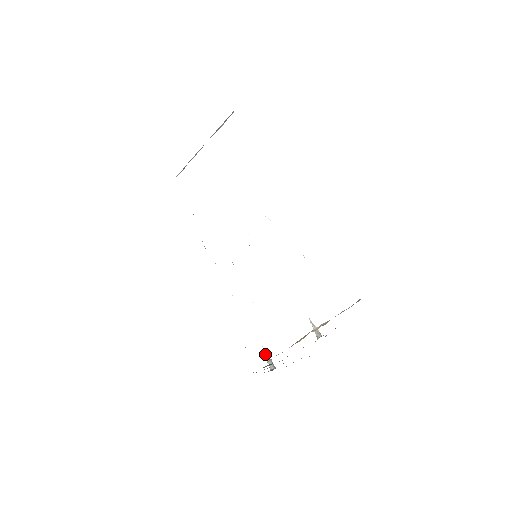
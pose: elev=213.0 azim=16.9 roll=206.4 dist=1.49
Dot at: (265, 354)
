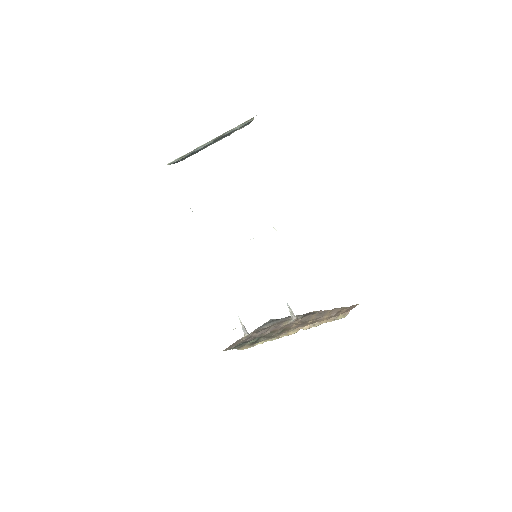
Dot at: (240, 322)
